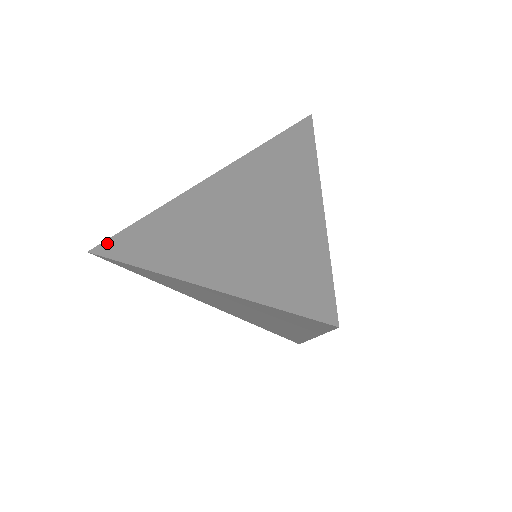
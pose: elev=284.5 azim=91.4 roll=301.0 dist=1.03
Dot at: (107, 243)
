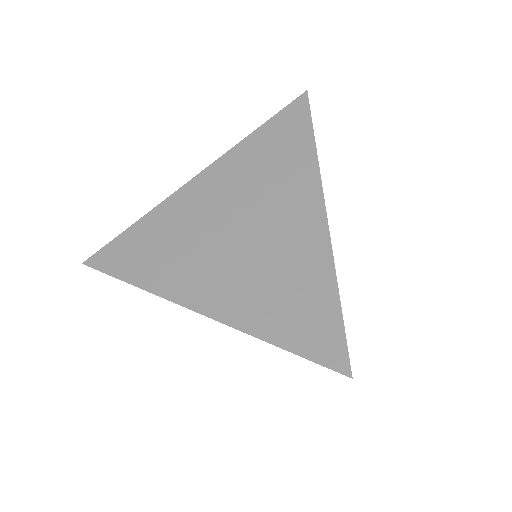
Dot at: (101, 254)
